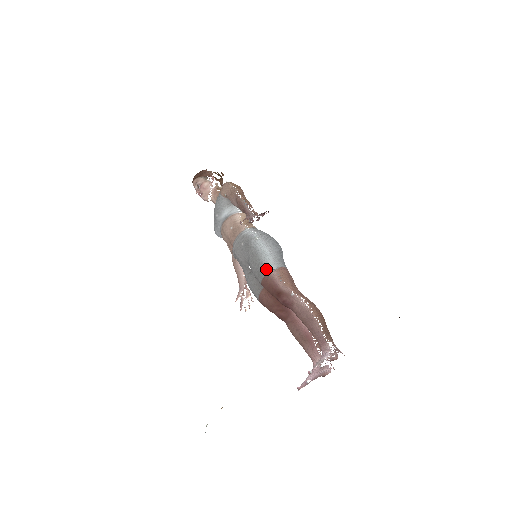
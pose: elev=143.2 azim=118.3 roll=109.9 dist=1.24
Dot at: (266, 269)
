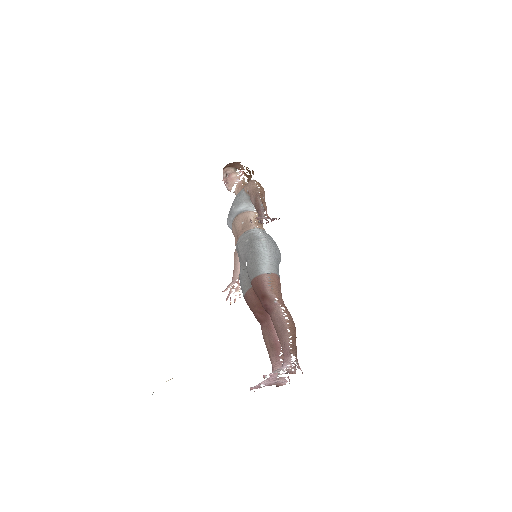
Dot at: (260, 270)
